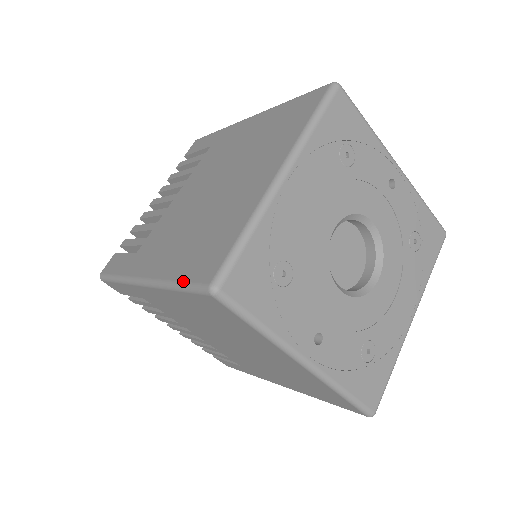
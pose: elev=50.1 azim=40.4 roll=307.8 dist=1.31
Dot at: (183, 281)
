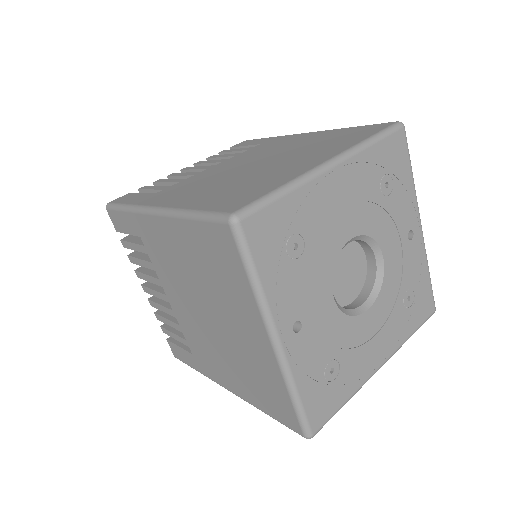
Dot at: (203, 210)
